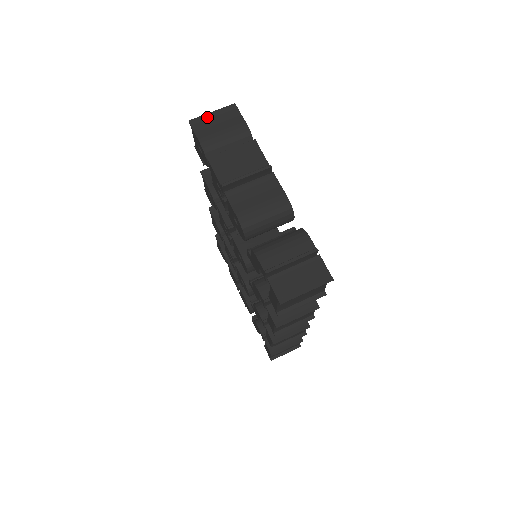
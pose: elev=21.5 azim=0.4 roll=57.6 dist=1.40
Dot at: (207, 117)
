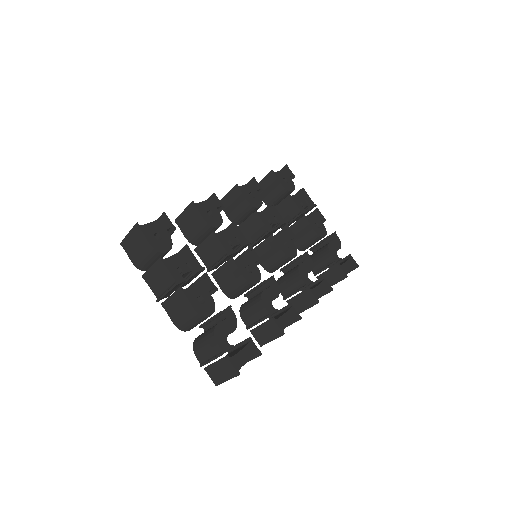
Dot at: (127, 239)
